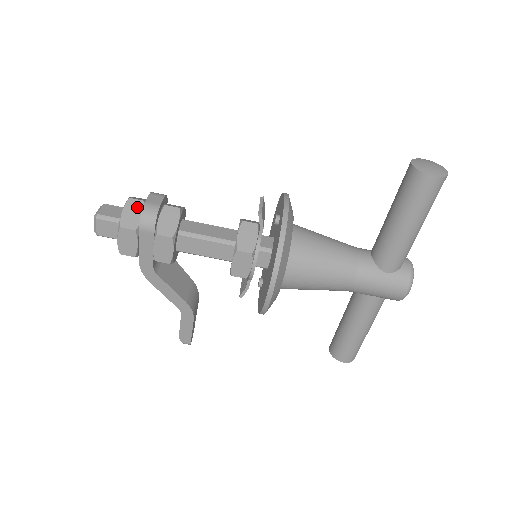
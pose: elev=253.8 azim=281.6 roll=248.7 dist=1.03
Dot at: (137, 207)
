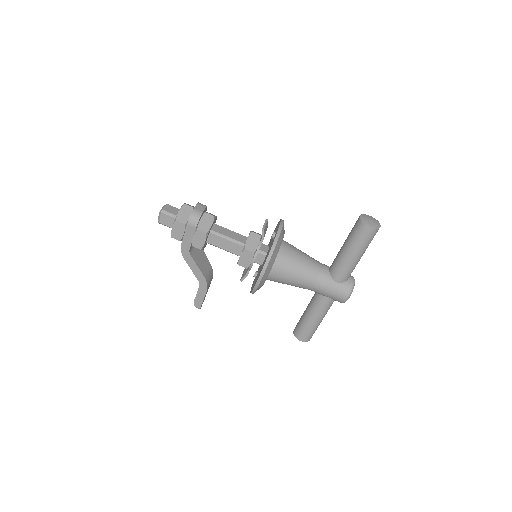
Dot at: (188, 210)
